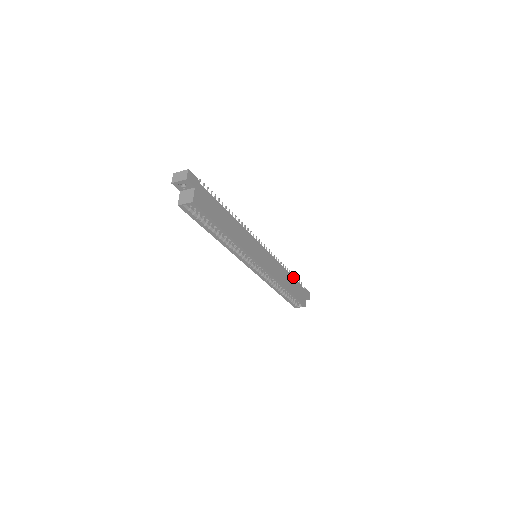
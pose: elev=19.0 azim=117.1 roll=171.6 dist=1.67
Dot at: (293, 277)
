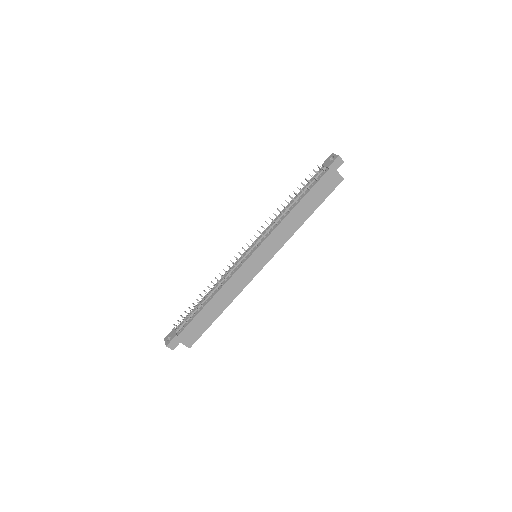
Dot at: (304, 195)
